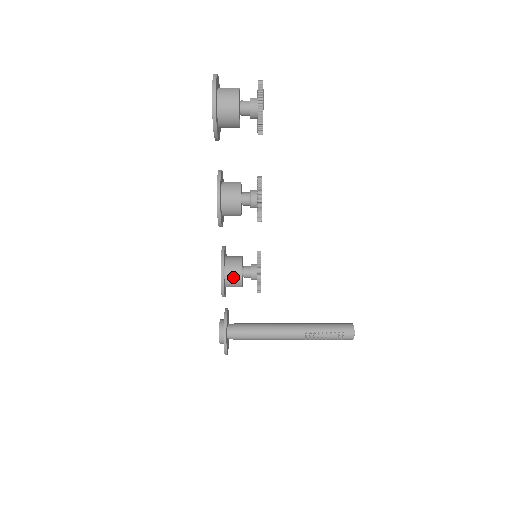
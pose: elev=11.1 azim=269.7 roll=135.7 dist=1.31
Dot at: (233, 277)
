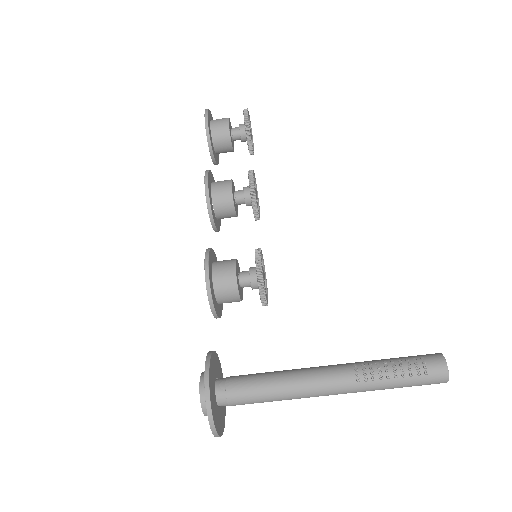
Dot at: (223, 266)
